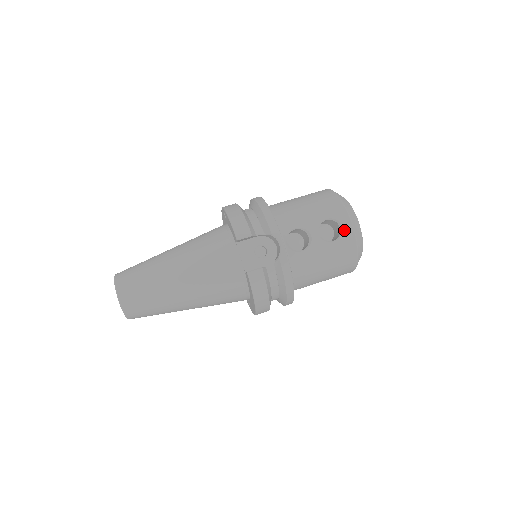
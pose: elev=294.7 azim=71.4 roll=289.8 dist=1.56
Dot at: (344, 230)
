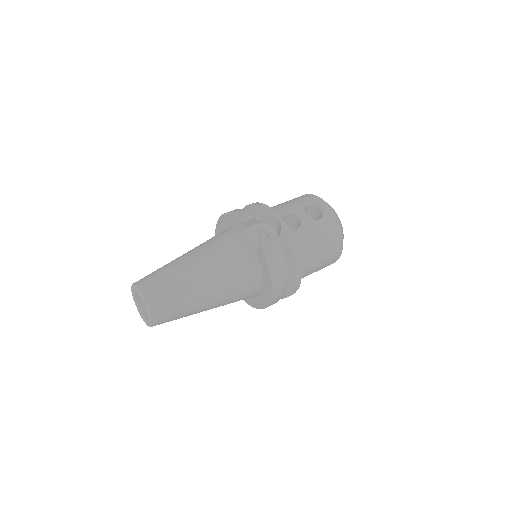
Dot at: (325, 210)
